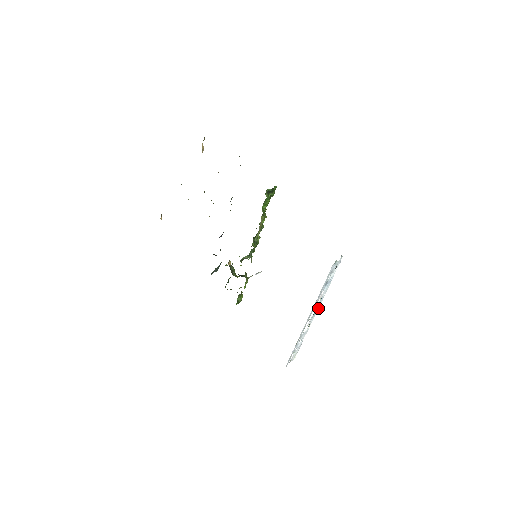
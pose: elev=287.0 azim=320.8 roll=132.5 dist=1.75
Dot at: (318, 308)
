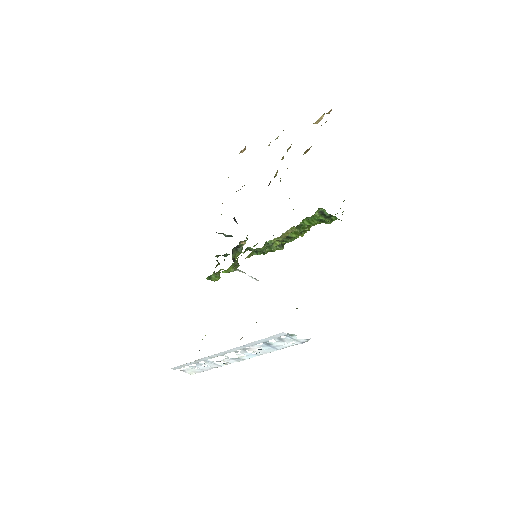
Dot at: (245, 358)
